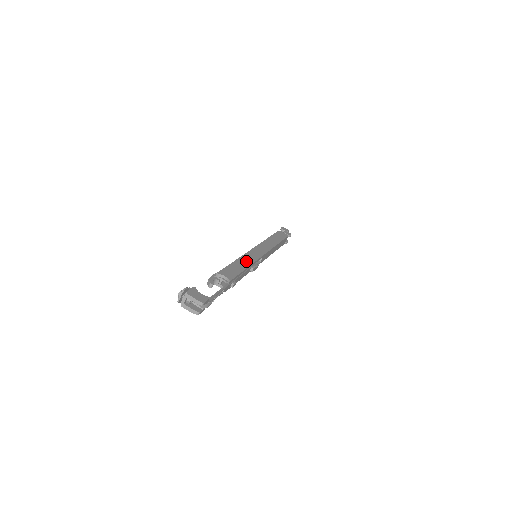
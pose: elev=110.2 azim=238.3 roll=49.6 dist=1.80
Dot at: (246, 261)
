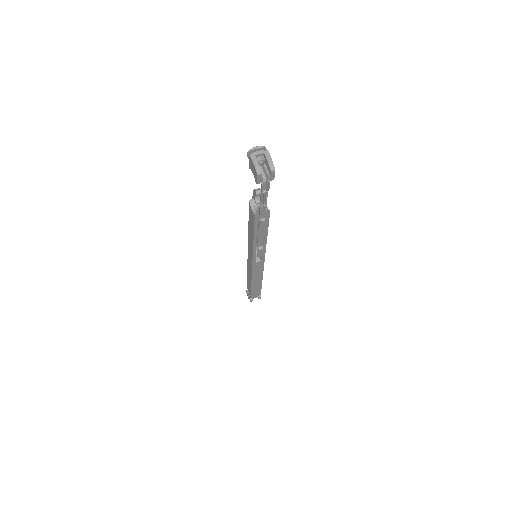
Dot at: occluded
